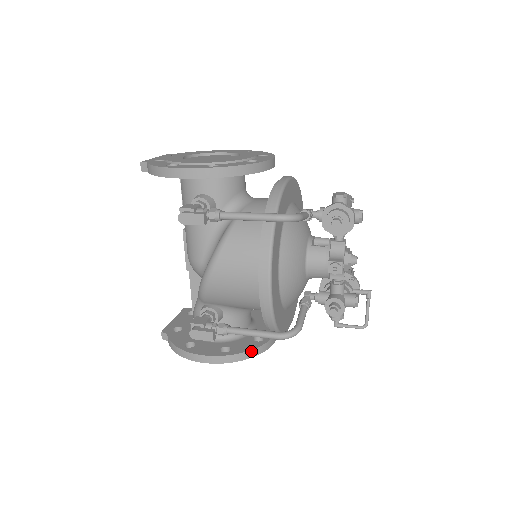
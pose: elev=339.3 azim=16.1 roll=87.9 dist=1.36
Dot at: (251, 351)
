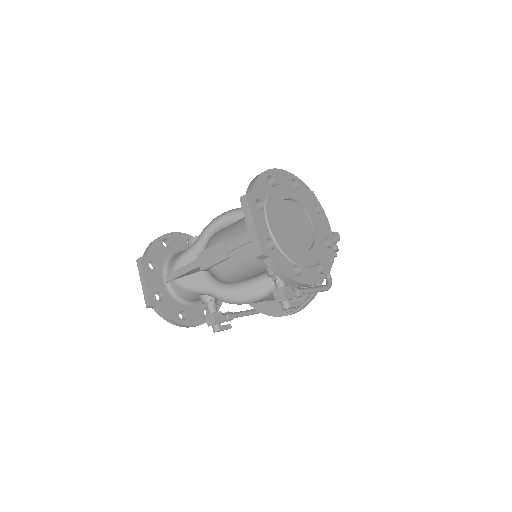
Dot at: (220, 306)
